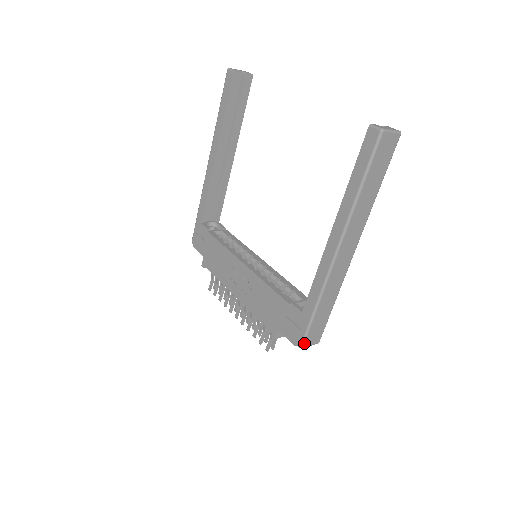
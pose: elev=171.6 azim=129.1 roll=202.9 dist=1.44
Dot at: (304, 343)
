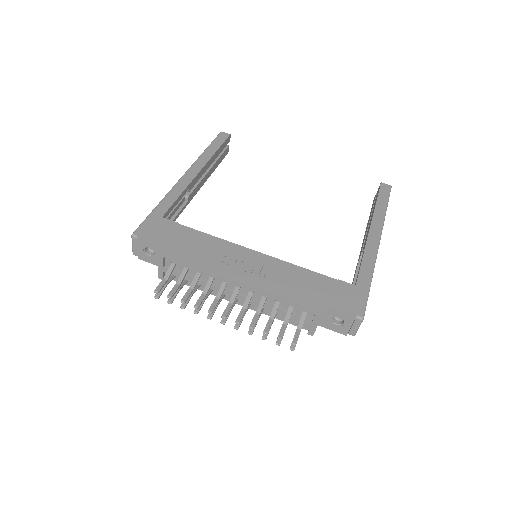
Dot at: (364, 314)
